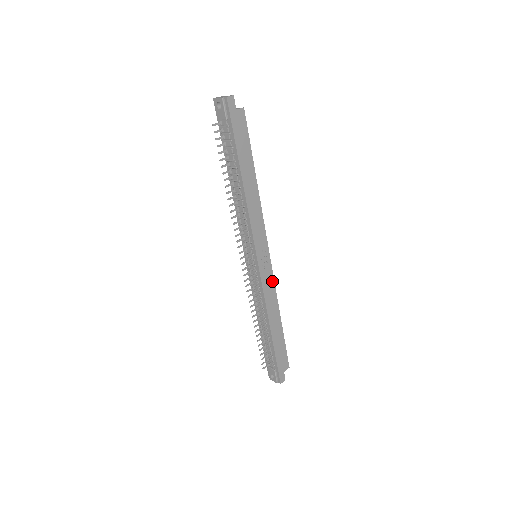
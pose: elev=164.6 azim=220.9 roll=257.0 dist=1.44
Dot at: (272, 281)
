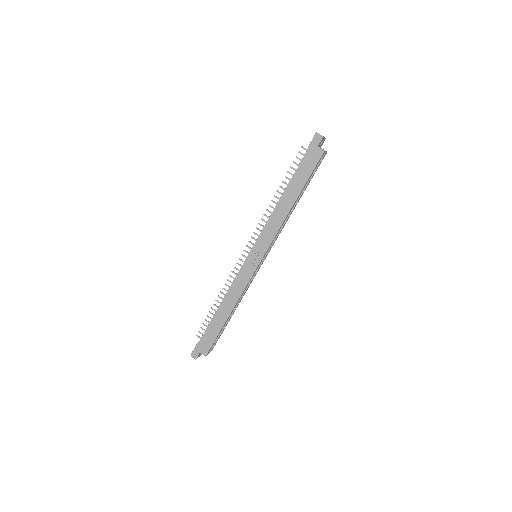
Dot at: (247, 281)
